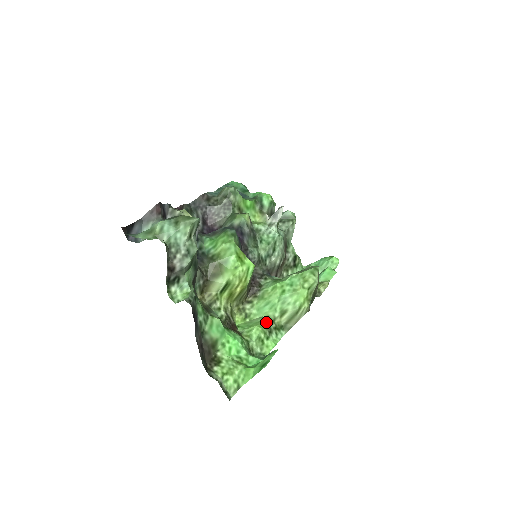
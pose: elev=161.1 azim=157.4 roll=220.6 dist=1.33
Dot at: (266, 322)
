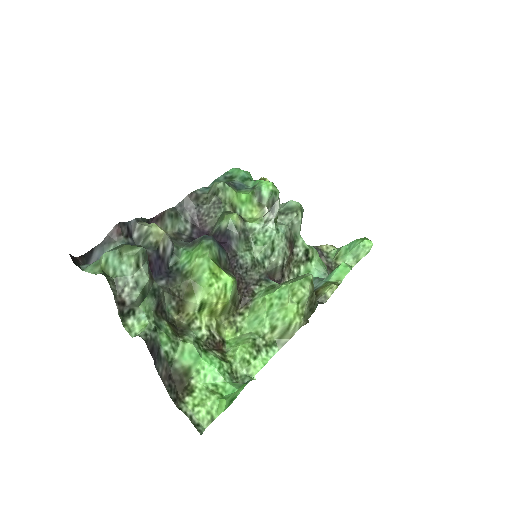
Dot at: (253, 340)
